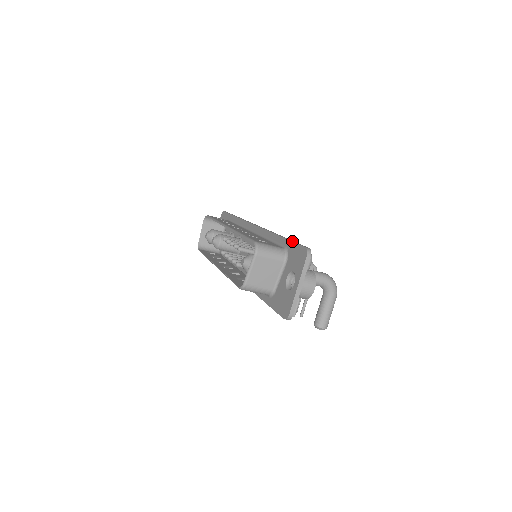
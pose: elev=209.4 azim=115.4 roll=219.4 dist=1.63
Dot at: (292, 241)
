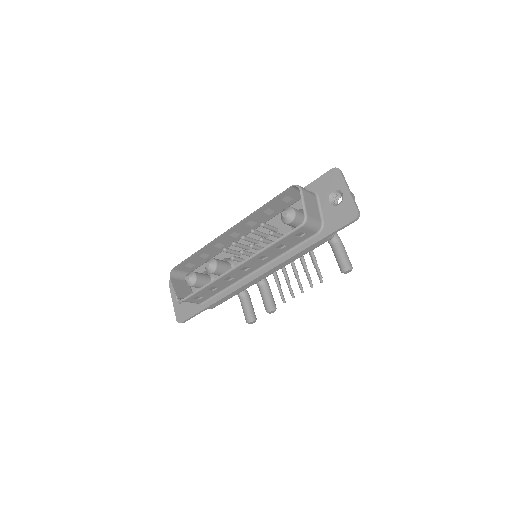
Dot at: (311, 182)
